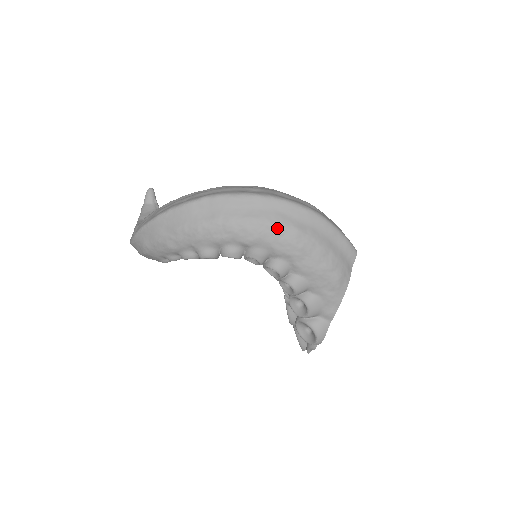
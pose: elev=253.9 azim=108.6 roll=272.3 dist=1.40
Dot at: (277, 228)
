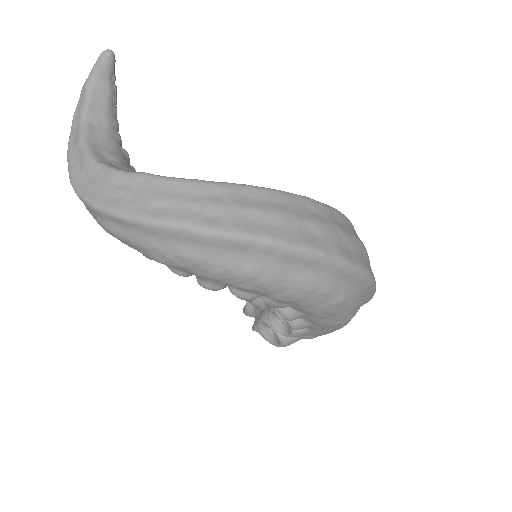
Dot at: (323, 297)
